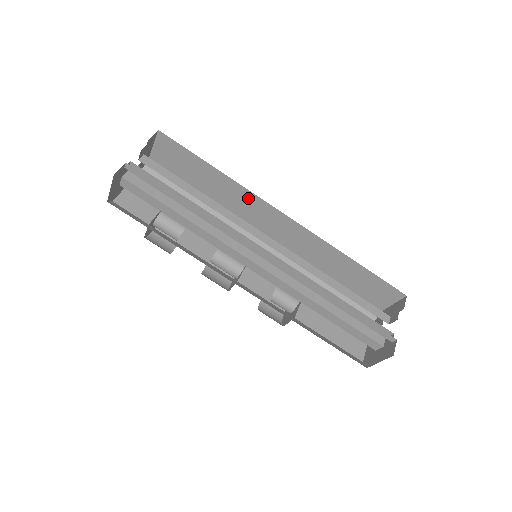
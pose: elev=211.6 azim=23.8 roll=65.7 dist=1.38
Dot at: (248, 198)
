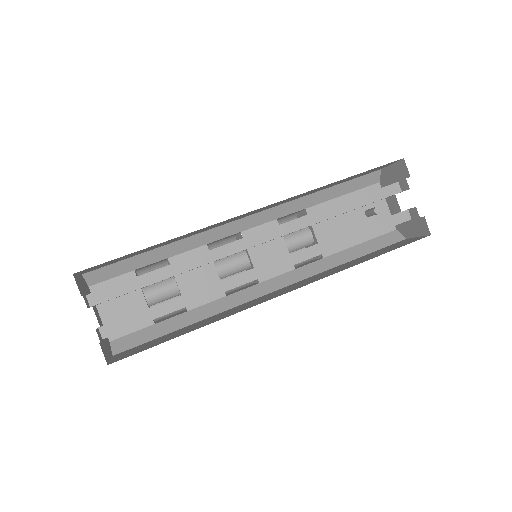
Dot at: (205, 228)
